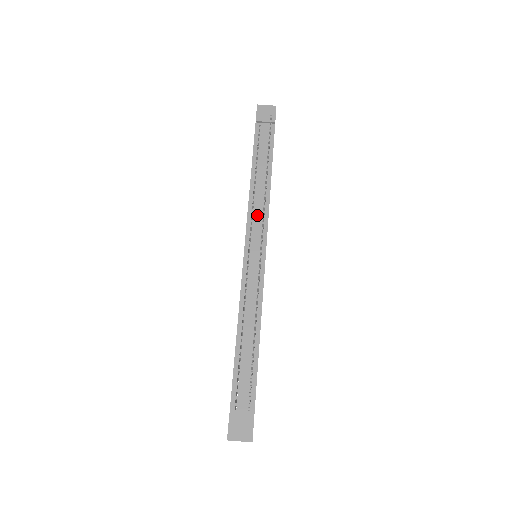
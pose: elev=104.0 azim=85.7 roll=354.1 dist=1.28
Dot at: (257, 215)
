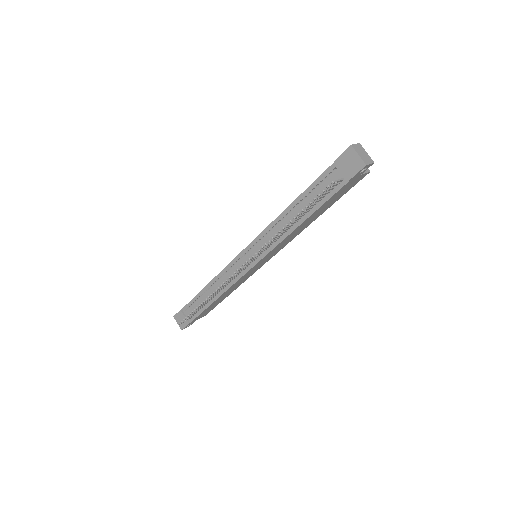
Dot at: (268, 239)
